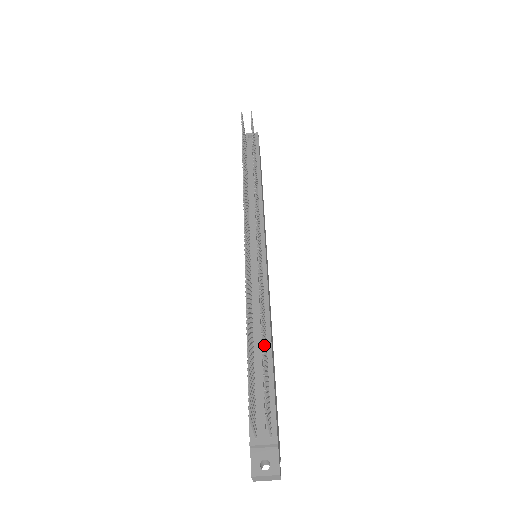
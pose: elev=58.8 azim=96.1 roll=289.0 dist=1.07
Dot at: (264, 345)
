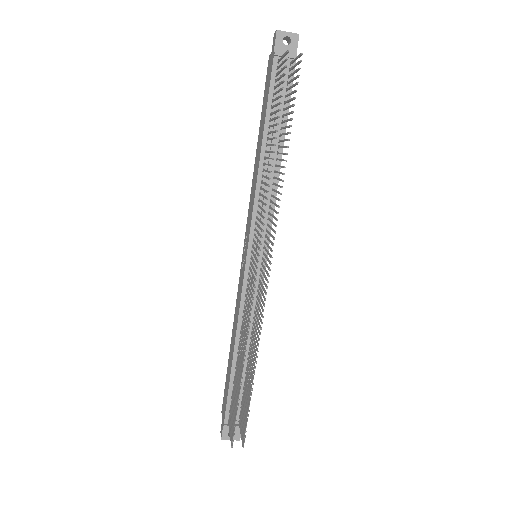
Dot at: (250, 390)
